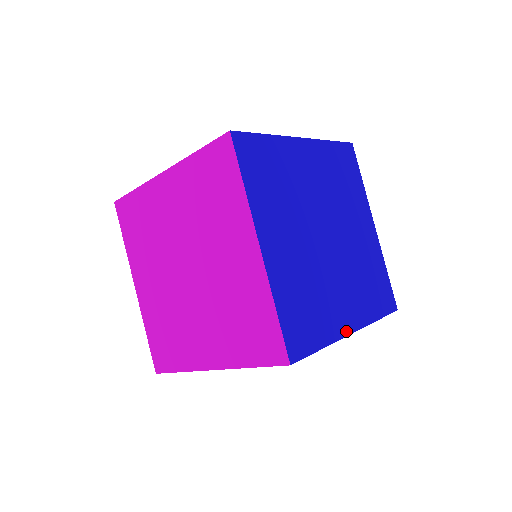
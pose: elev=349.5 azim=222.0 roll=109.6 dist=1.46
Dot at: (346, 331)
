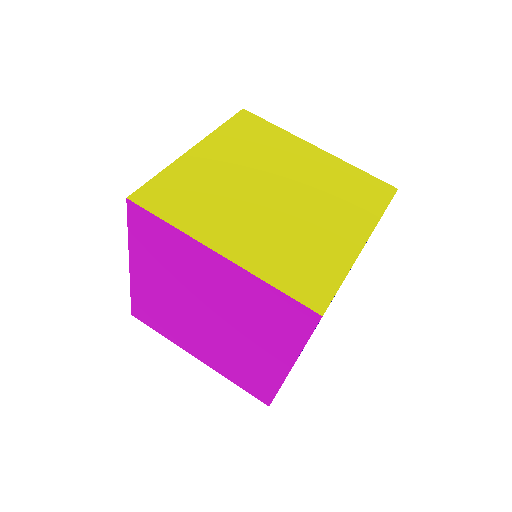
Dot at: occluded
